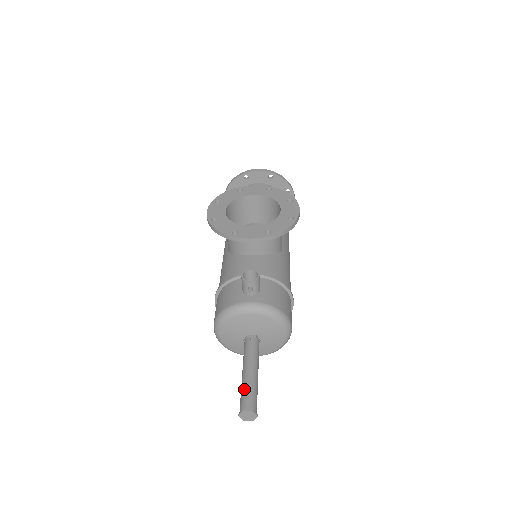
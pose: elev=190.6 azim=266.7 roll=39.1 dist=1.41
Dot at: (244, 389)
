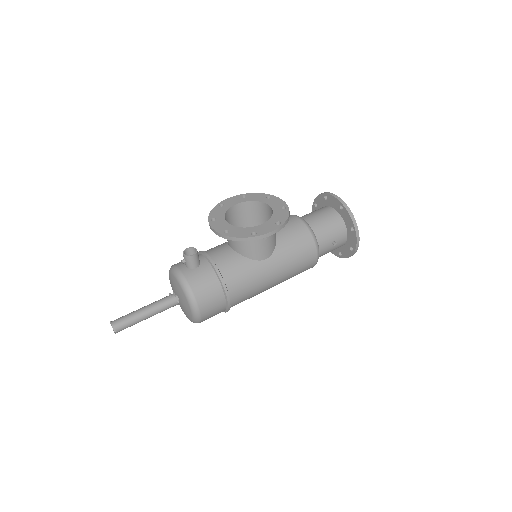
Dot at: (128, 314)
